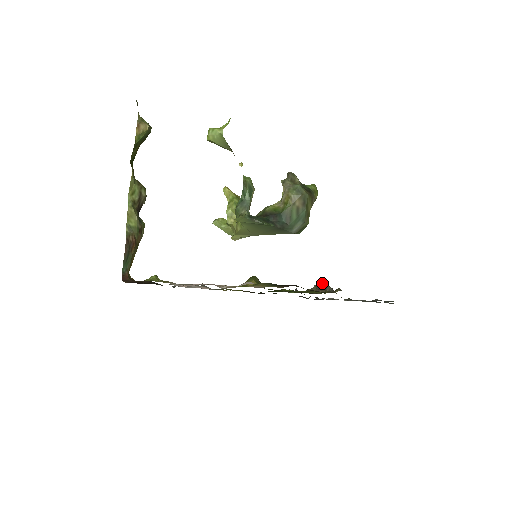
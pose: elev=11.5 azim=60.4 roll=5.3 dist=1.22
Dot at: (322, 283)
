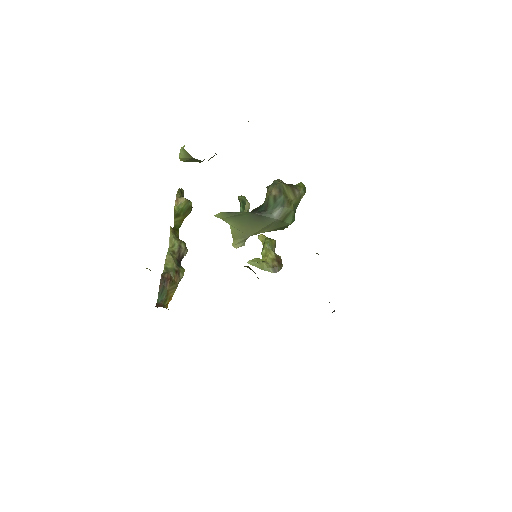
Dot at: occluded
